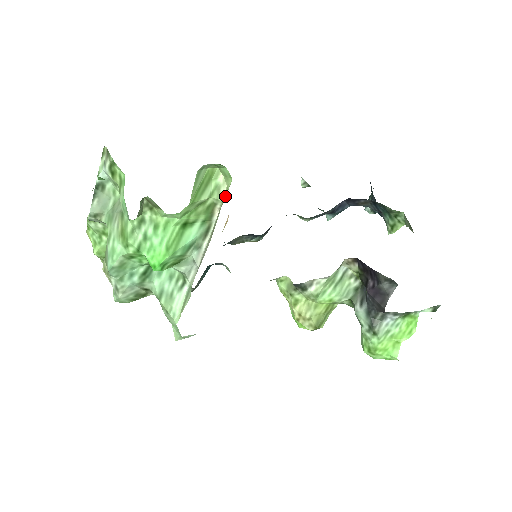
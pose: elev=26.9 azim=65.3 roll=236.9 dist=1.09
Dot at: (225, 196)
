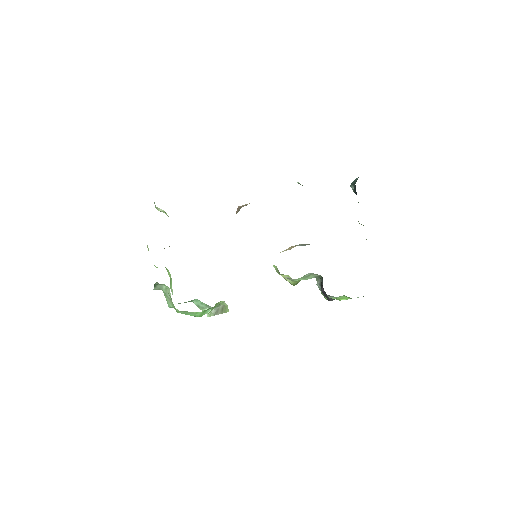
Dot at: (226, 311)
